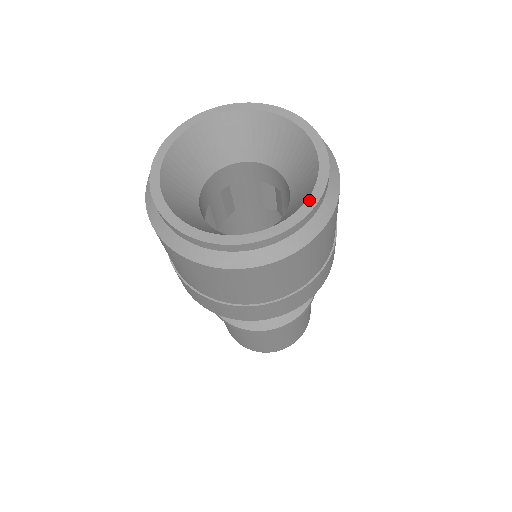
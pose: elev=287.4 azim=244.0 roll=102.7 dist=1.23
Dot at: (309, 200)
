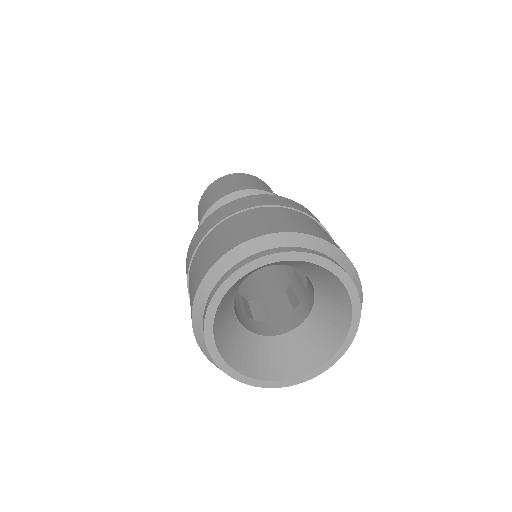
Dot at: (348, 337)
